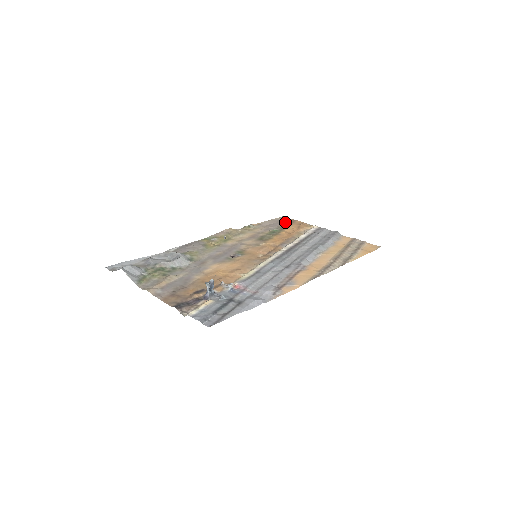
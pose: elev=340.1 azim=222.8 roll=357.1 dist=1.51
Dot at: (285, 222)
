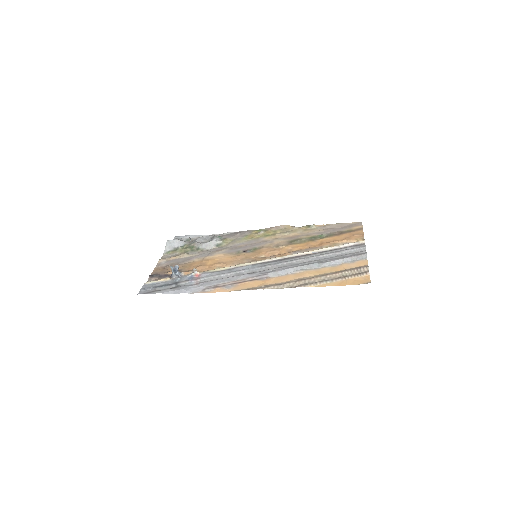
Dot at: (348, 229)
